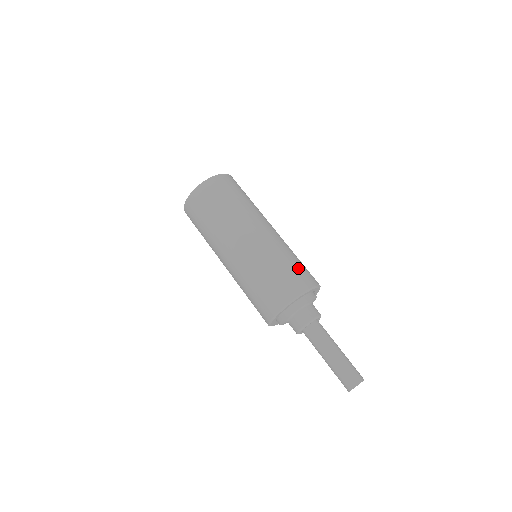
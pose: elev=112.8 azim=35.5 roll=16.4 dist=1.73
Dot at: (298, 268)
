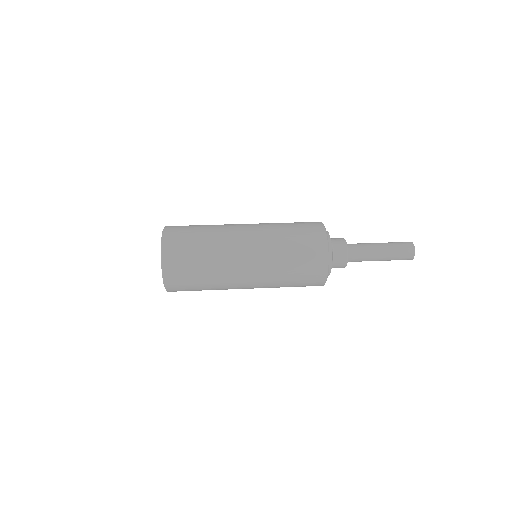
Dot at: occluded
